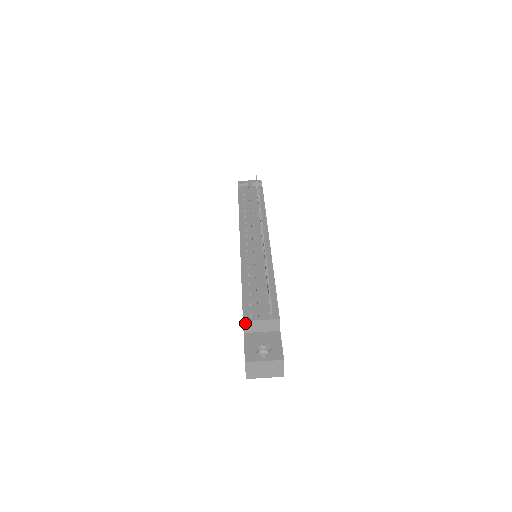
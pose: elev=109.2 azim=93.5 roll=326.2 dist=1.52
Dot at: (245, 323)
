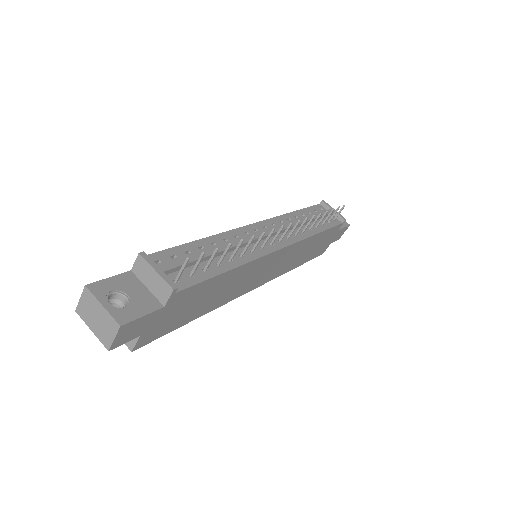
Dot at: (139, 258)
